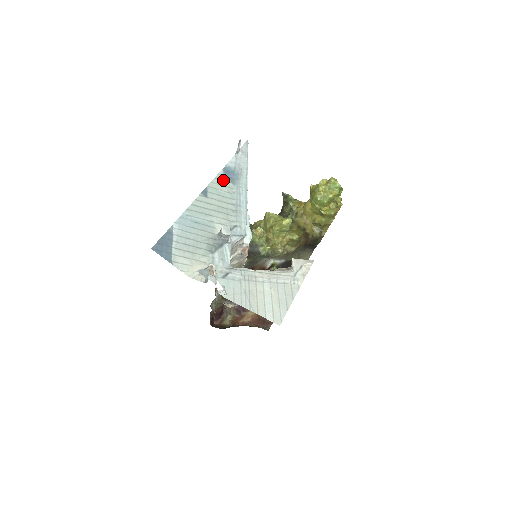
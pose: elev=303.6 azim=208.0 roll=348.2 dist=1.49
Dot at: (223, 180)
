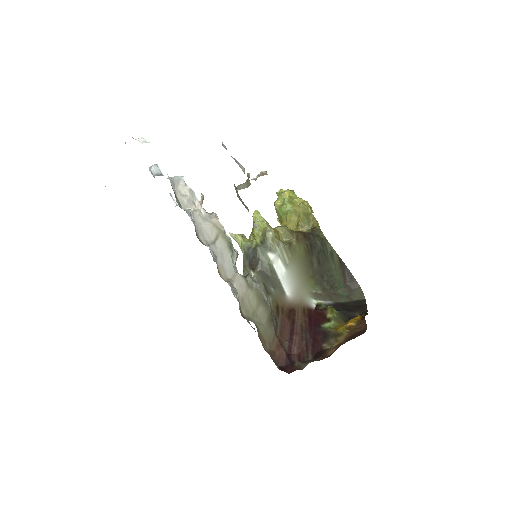
Dot at: occluded
